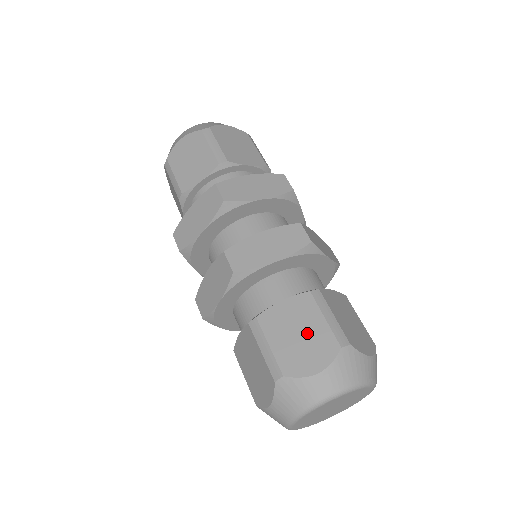
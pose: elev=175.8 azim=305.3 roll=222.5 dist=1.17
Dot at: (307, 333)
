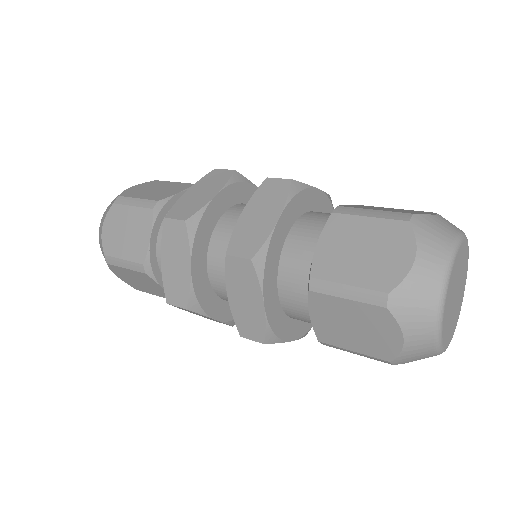
Dot at: (367, 242)
